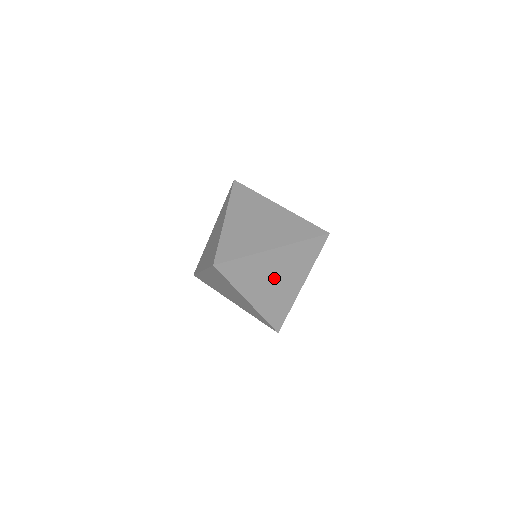
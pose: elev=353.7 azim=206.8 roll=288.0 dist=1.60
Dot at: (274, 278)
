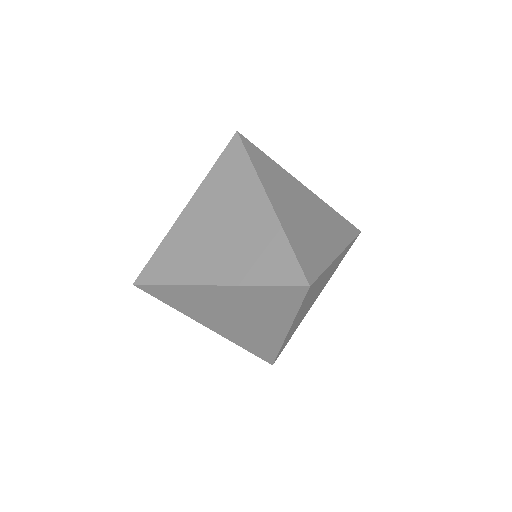
Dot at: (233, 315)
